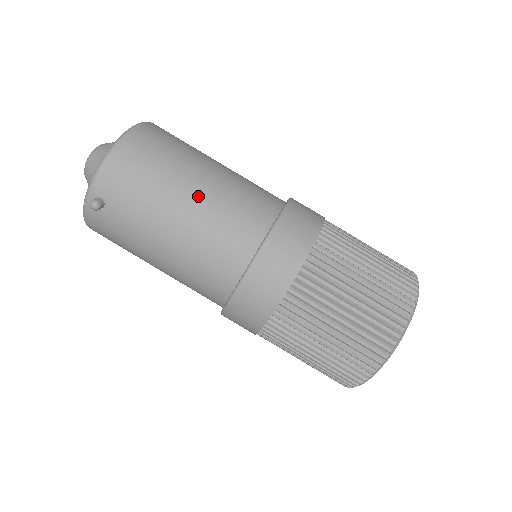
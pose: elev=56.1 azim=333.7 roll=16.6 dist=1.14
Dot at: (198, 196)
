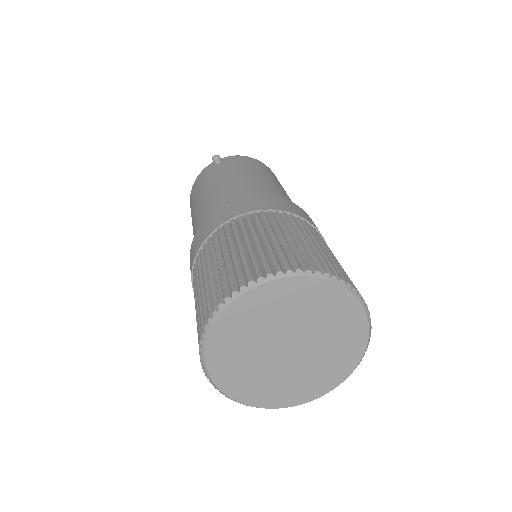
Dot at: (269, 181)
